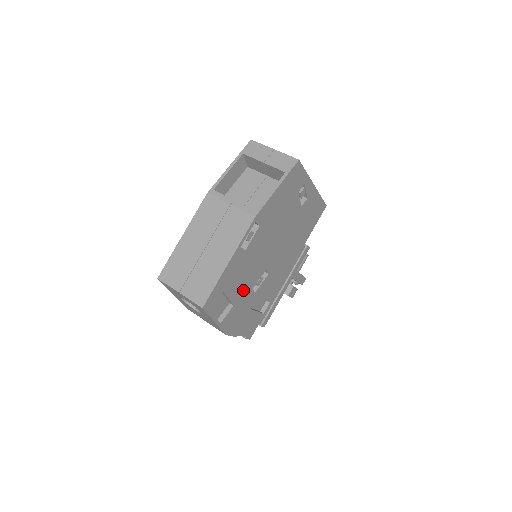
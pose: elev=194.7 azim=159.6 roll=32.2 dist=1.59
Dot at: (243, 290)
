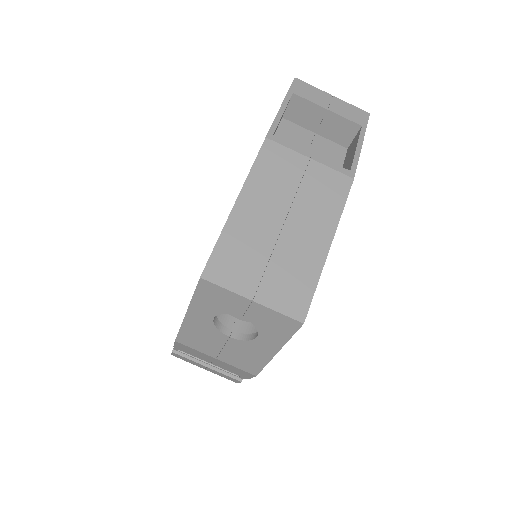
Dot at: occluded
